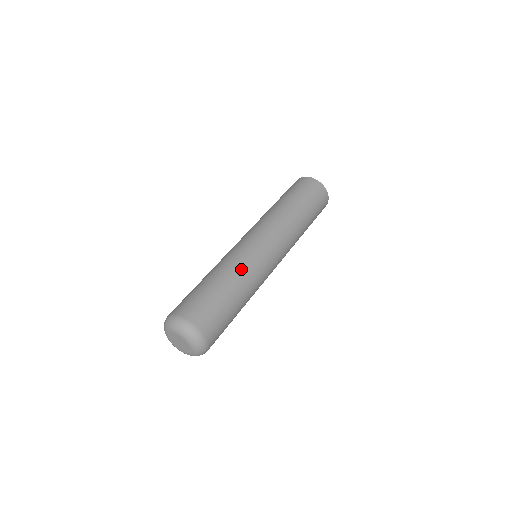
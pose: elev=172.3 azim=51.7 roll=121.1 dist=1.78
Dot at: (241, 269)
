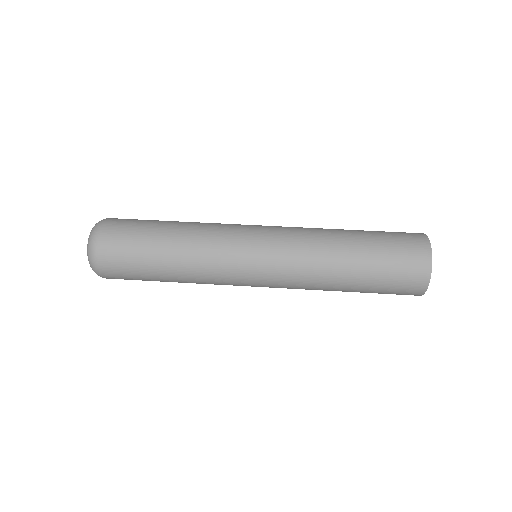
Dot at: (198, 261)
